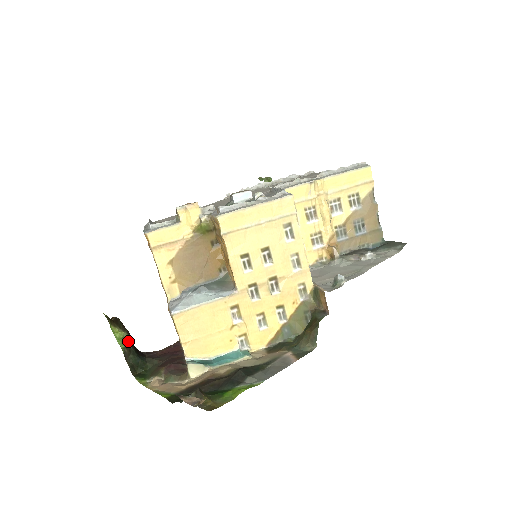
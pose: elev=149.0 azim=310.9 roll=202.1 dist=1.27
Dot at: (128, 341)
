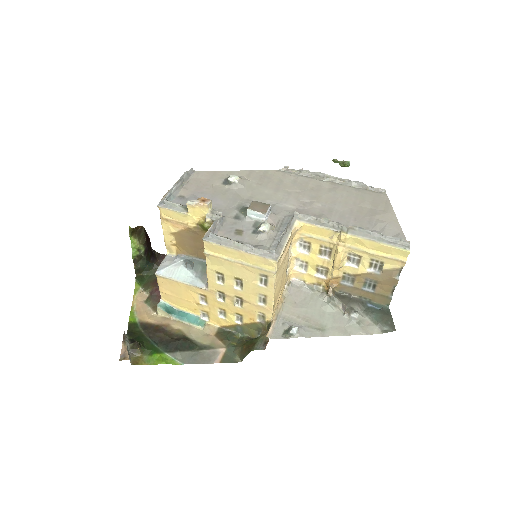
Dot at: (142, 251)
